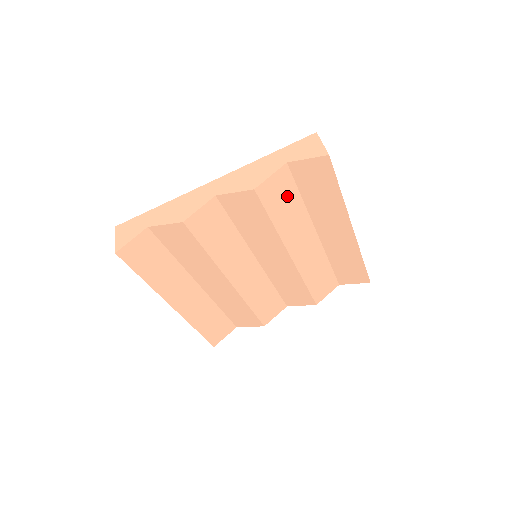
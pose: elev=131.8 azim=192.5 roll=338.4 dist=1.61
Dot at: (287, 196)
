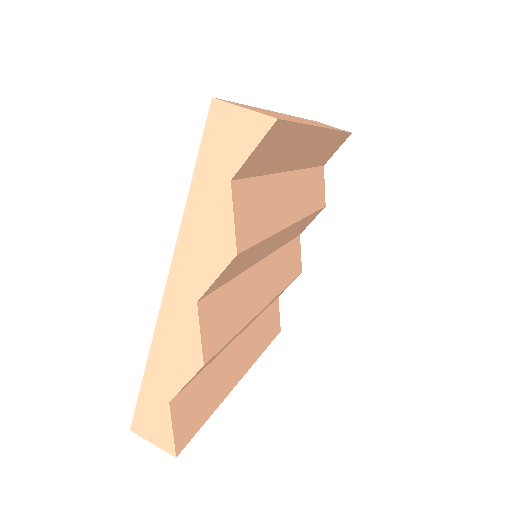
Dot at: (255, 200)
